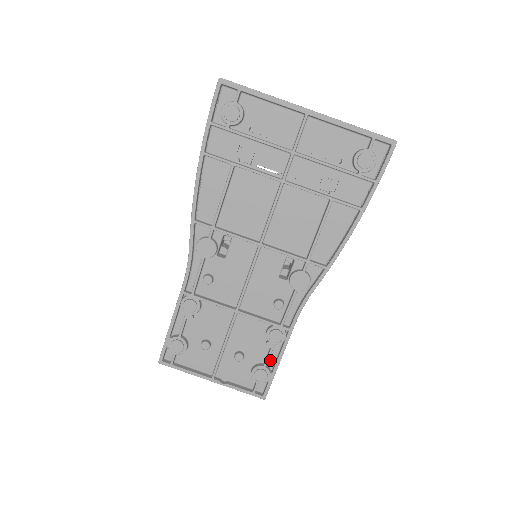
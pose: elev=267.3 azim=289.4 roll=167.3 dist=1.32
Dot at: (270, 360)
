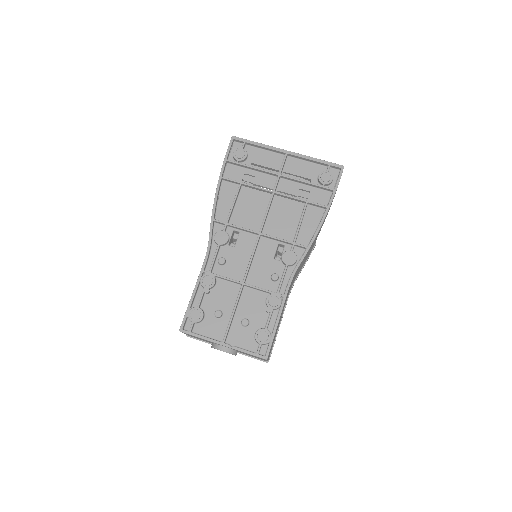
Dot at: (270, 326)
